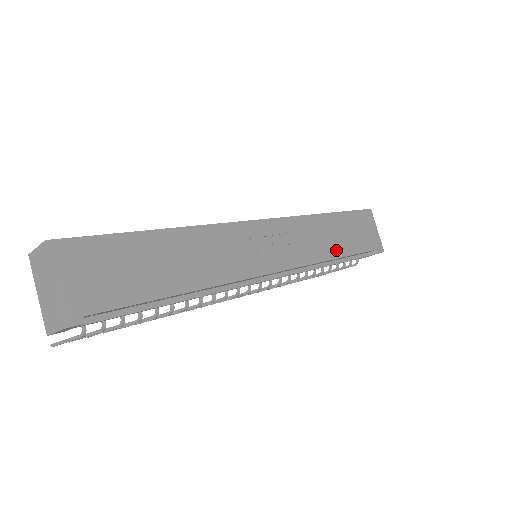
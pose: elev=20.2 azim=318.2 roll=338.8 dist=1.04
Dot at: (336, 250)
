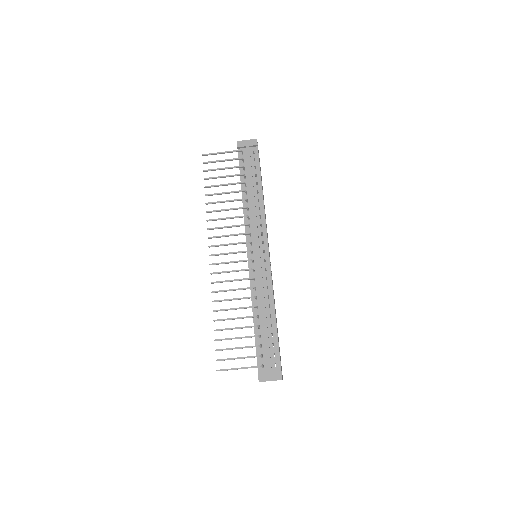
Dot at: occluded
